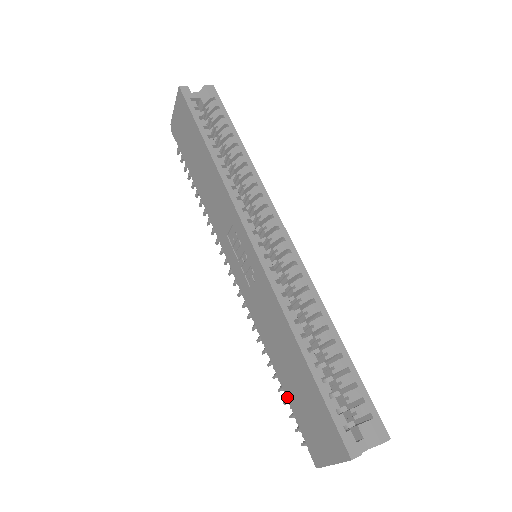
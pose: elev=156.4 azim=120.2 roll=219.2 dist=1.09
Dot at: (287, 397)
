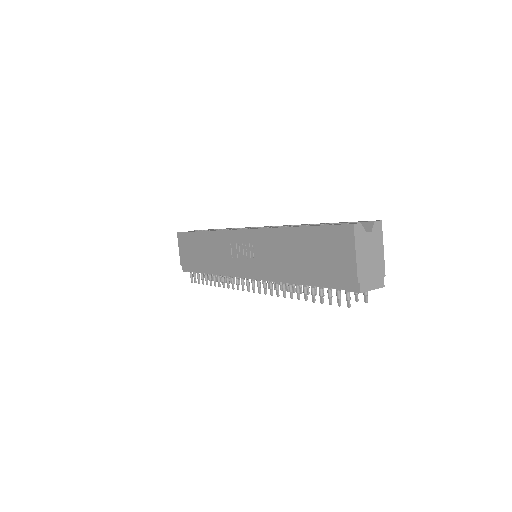
Dot at: (315, 284)
